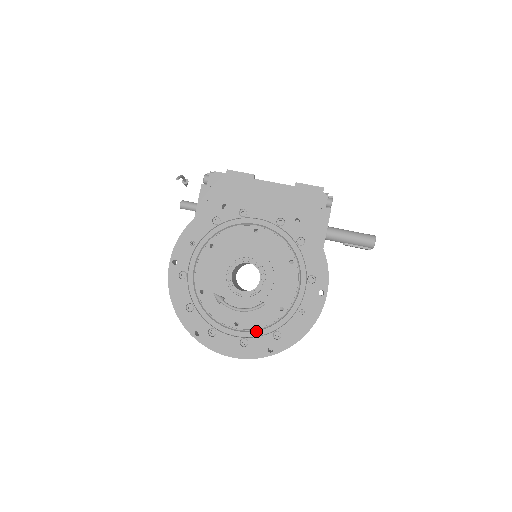
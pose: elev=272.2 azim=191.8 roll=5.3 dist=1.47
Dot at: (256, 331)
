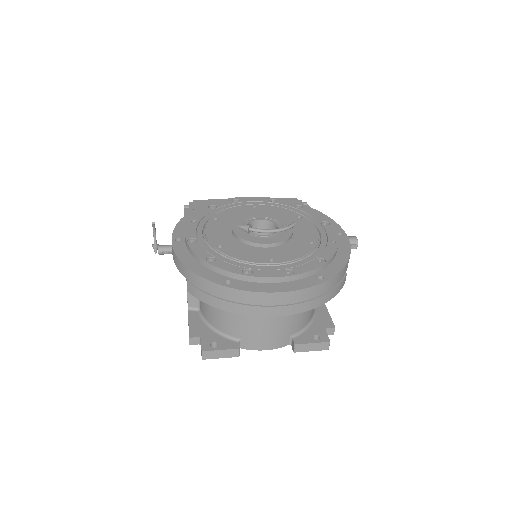
Dot at: (296, 262)
